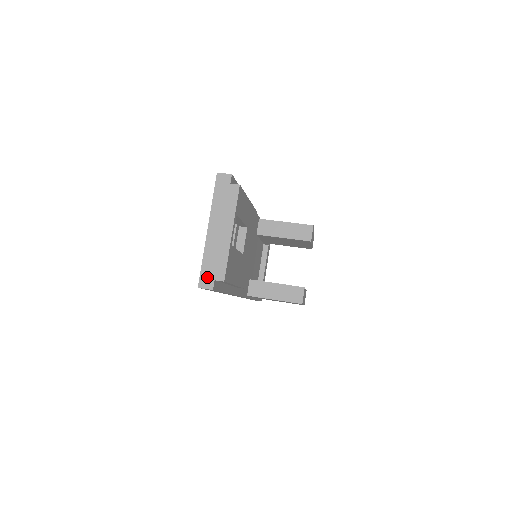
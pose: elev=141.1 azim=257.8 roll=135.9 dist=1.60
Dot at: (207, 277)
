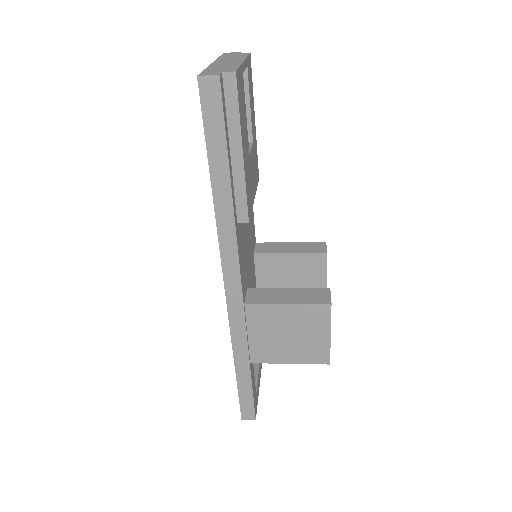
Dot at: (211, 72)
